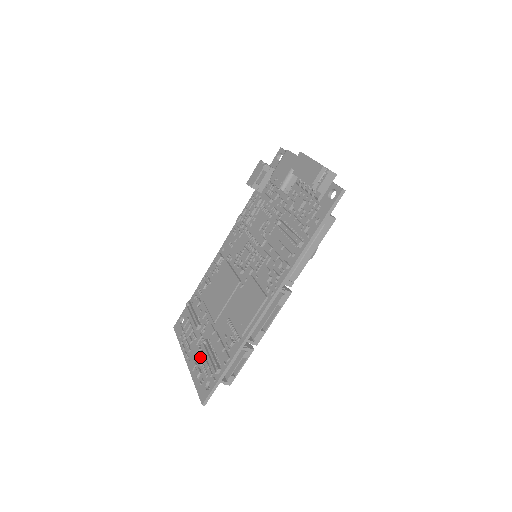
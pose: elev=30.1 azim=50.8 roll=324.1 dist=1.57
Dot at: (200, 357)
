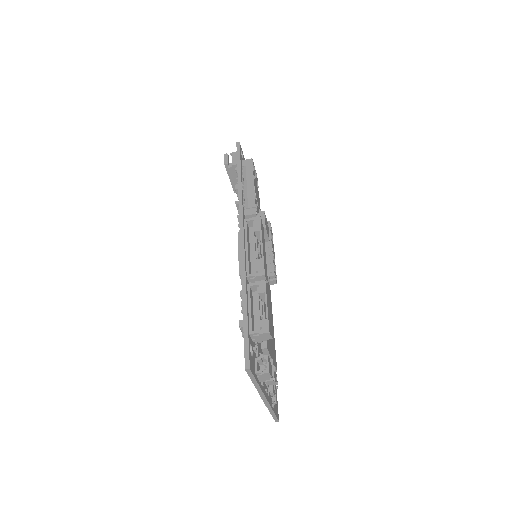
Dot at: occluded
